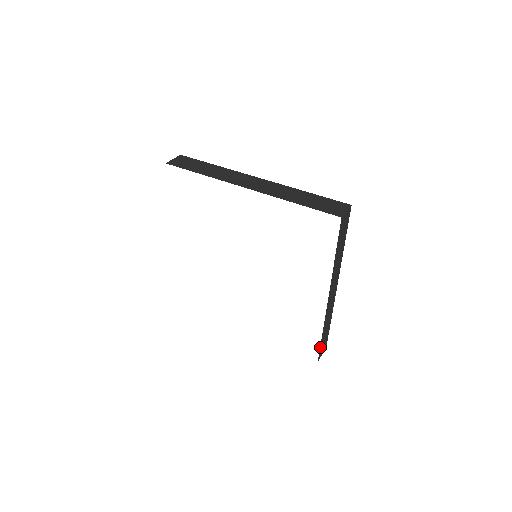
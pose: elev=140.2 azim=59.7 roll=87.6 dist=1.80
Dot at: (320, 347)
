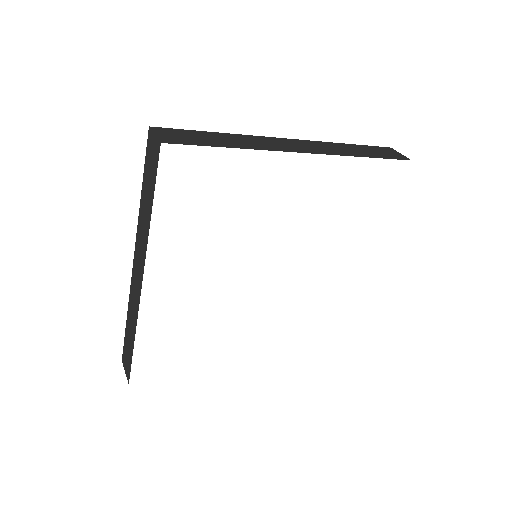
Dot at: occluded
